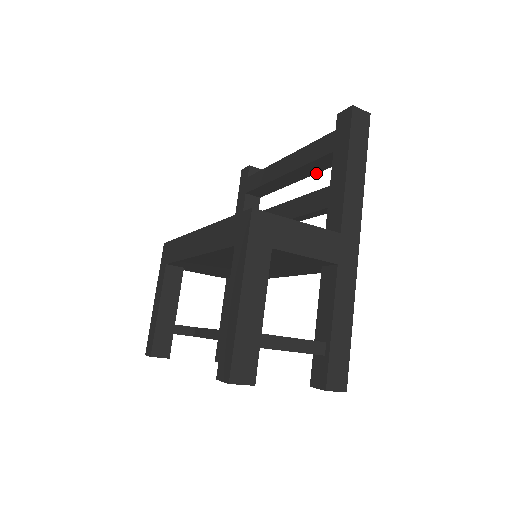
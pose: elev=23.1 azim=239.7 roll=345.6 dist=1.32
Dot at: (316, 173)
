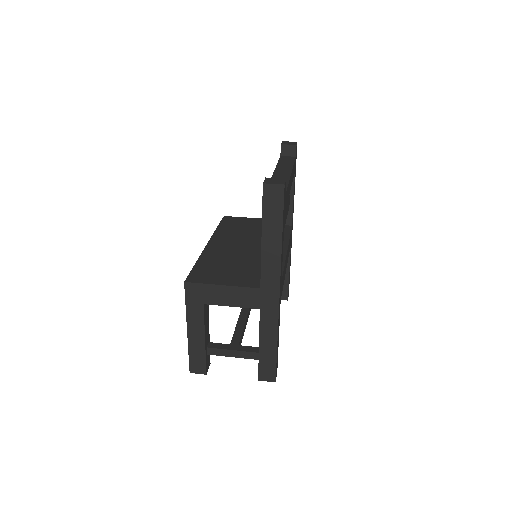
Dot at: (288, 198)
